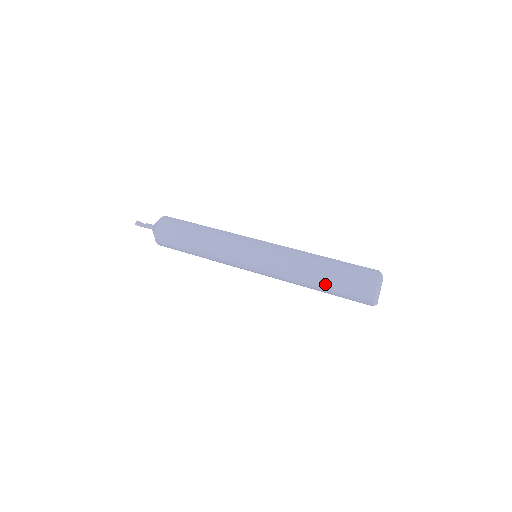
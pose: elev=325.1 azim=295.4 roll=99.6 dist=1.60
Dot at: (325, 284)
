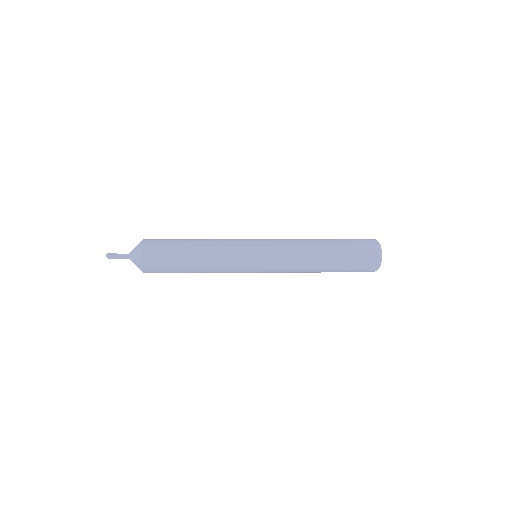
Dot at: (335, 251)
